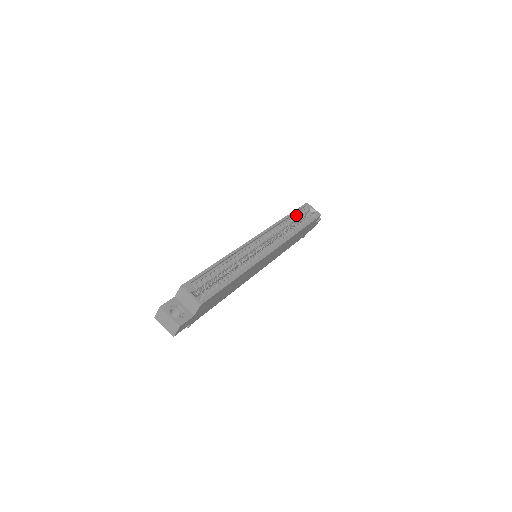
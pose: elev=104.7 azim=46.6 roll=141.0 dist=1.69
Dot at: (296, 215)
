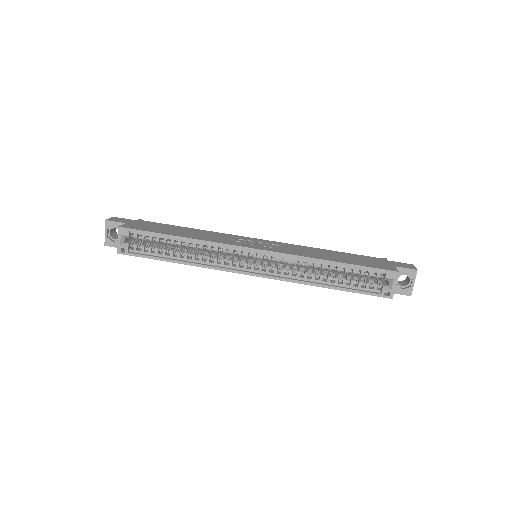
Dot at: (355, 270)
